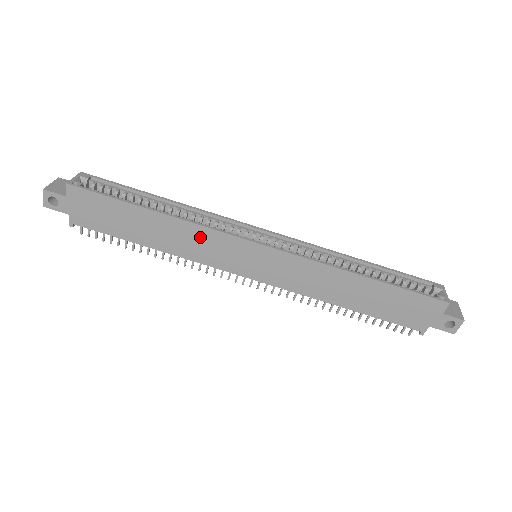
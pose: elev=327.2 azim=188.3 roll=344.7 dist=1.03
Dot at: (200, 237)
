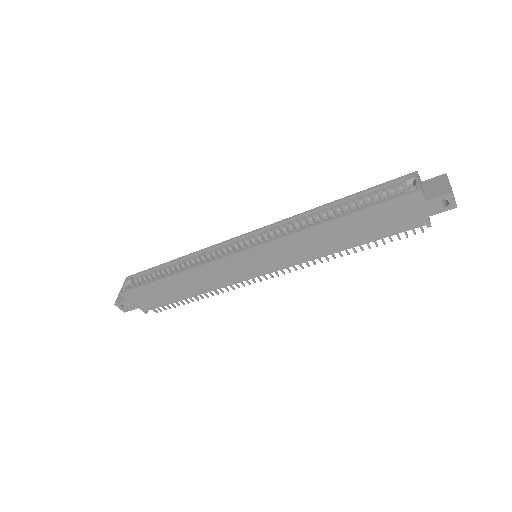
Dot at: (208, 272)
